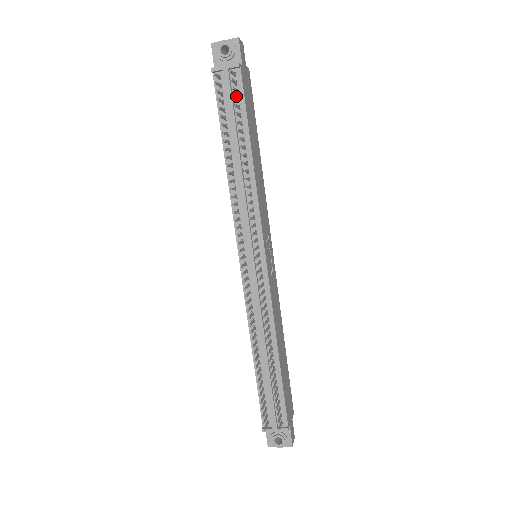
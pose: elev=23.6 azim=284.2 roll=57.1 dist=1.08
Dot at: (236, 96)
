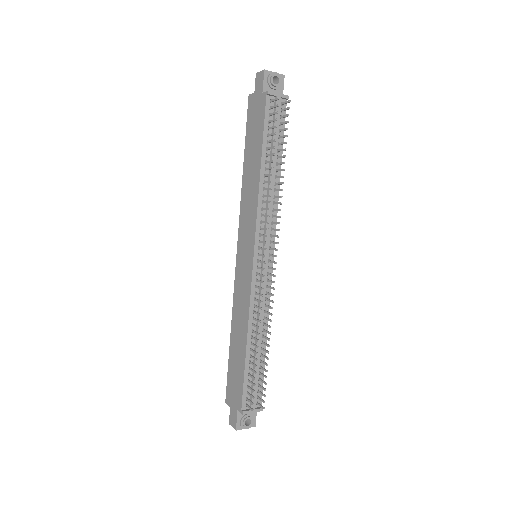
Dot at: (279, 121)
